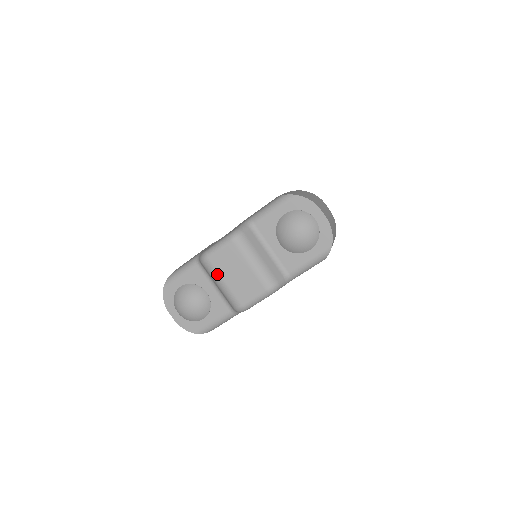
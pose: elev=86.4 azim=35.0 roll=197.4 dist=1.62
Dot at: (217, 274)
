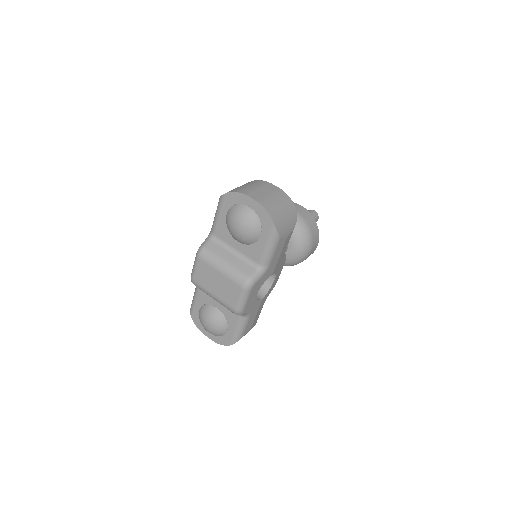
Dot at: (205, 290)
